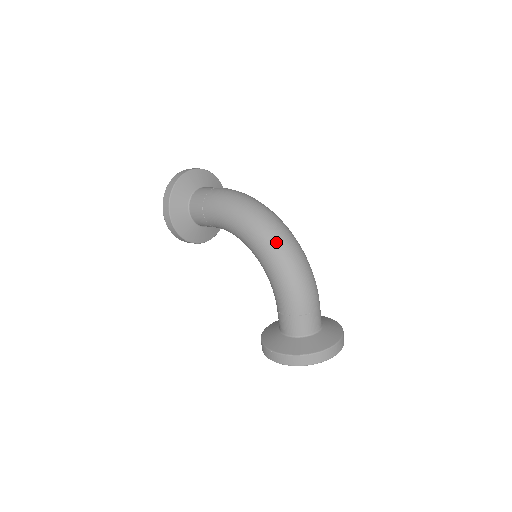
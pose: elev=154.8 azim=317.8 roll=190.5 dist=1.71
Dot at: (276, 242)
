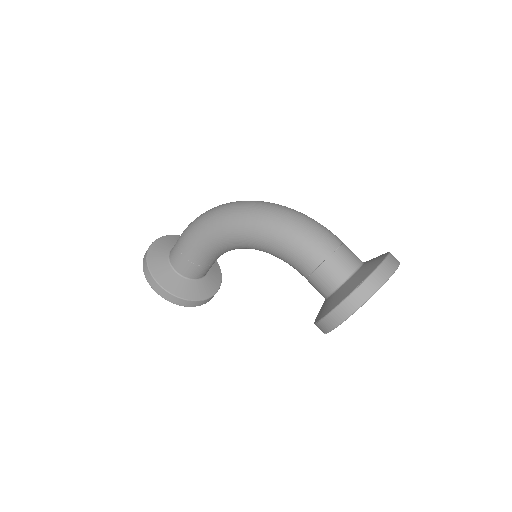
Dot at: (254, 212)
